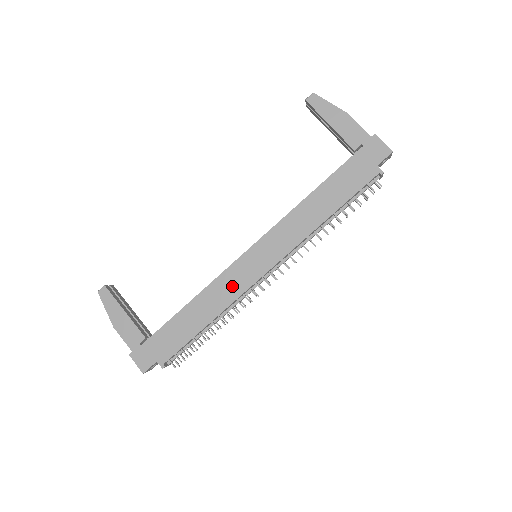
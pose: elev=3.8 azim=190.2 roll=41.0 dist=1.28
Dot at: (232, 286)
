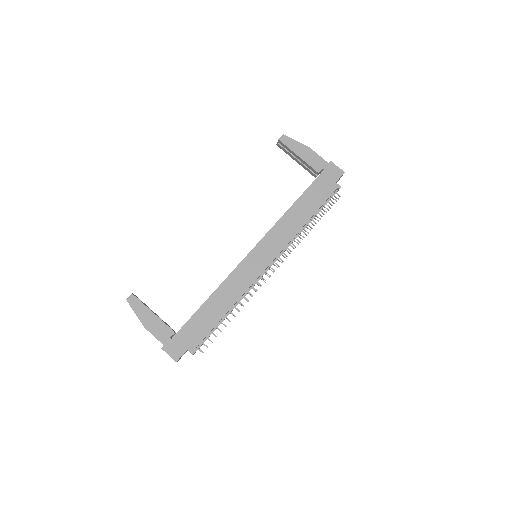
Dot at: (242, 280)
